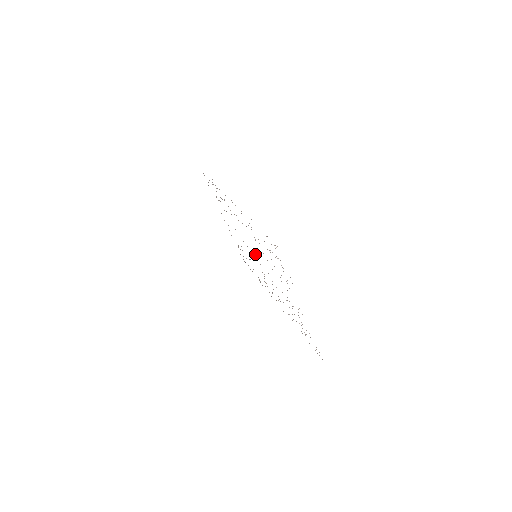
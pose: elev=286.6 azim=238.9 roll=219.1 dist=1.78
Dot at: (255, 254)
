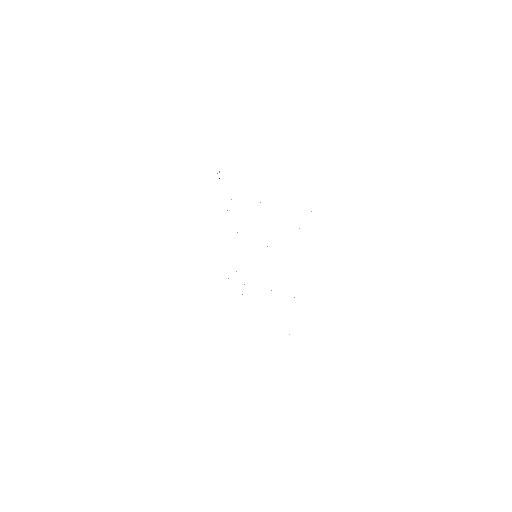
Dot at: occluded
